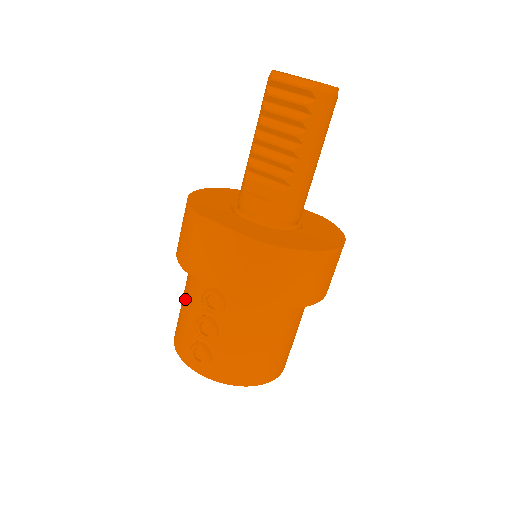
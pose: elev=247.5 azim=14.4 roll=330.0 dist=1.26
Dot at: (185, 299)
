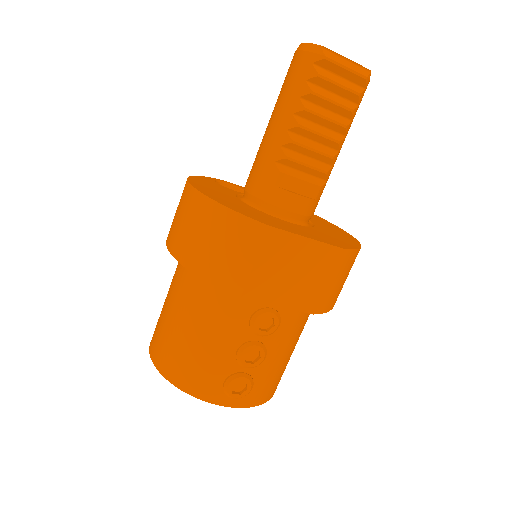
Dot at: (204, 328)
